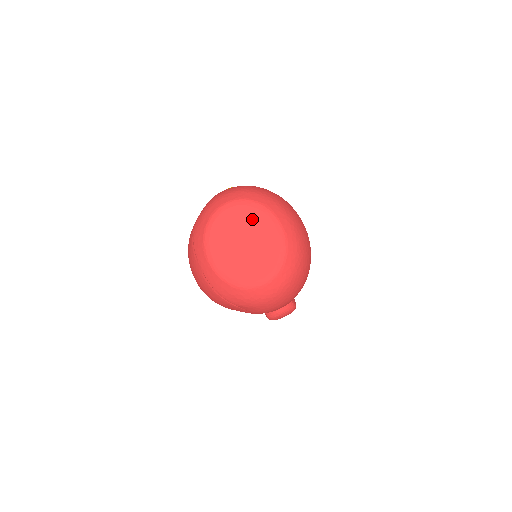
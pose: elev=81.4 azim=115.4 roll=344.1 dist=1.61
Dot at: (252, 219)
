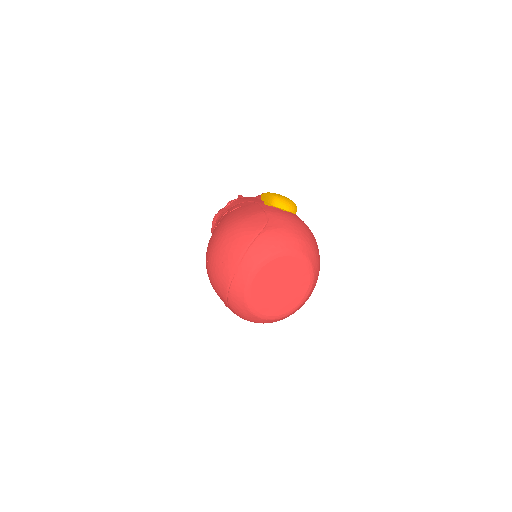
Dot at: (300, 277)
